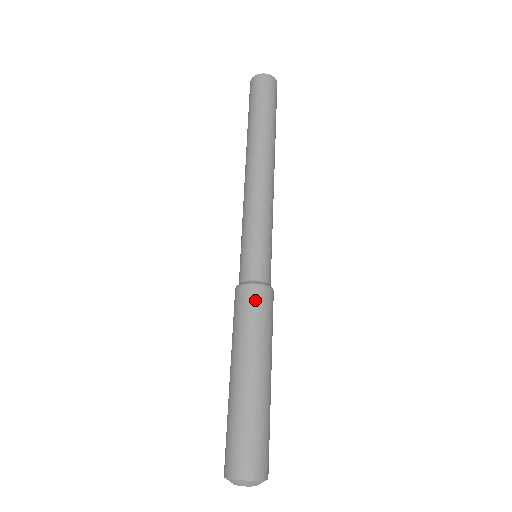
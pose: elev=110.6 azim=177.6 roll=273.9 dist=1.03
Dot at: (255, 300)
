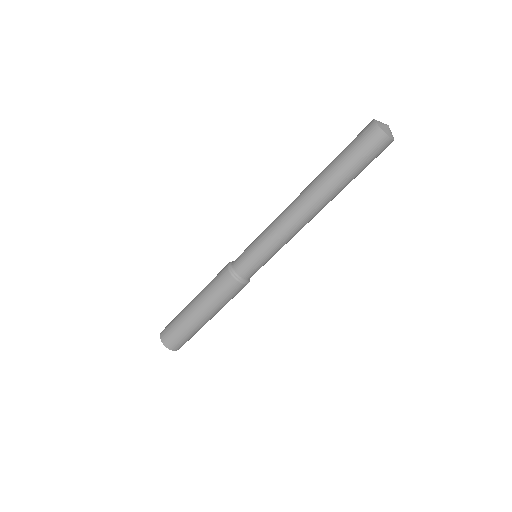
Dot at: occluded
